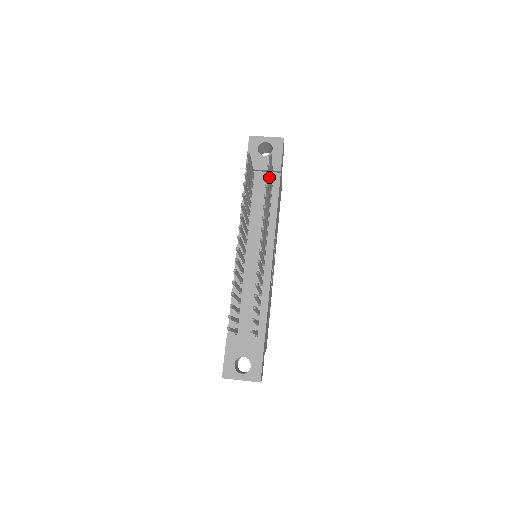
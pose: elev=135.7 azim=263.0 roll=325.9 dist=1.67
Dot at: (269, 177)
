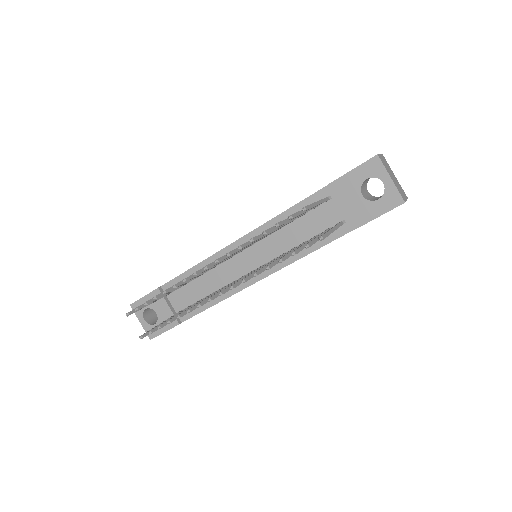
Dot at: (298, 252)
